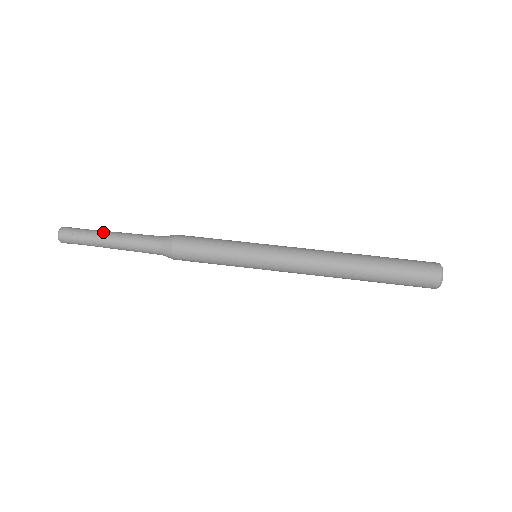
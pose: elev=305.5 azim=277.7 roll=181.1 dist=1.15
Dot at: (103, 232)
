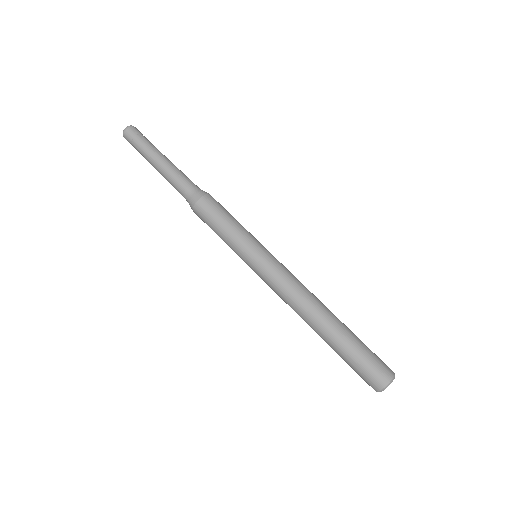
Dot at: occluded
